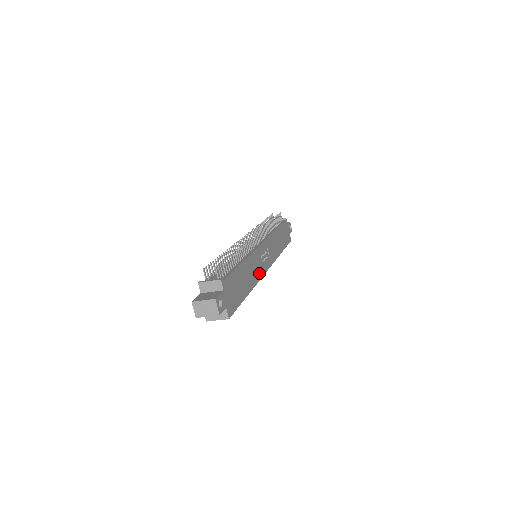
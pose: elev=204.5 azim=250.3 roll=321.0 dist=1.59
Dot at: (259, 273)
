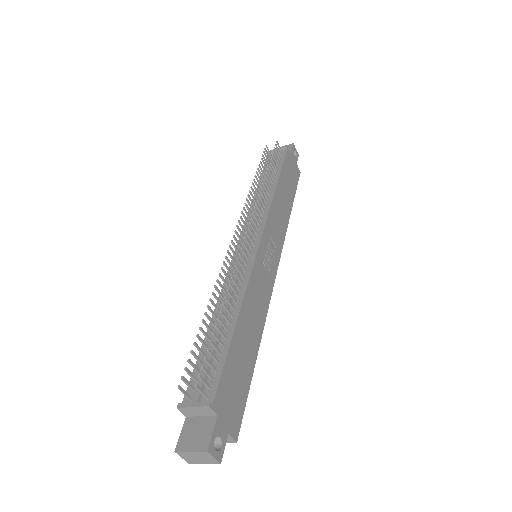
Dot at: (266, 295)
